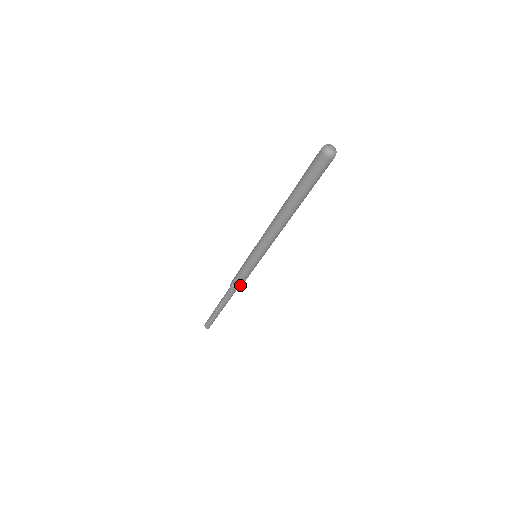
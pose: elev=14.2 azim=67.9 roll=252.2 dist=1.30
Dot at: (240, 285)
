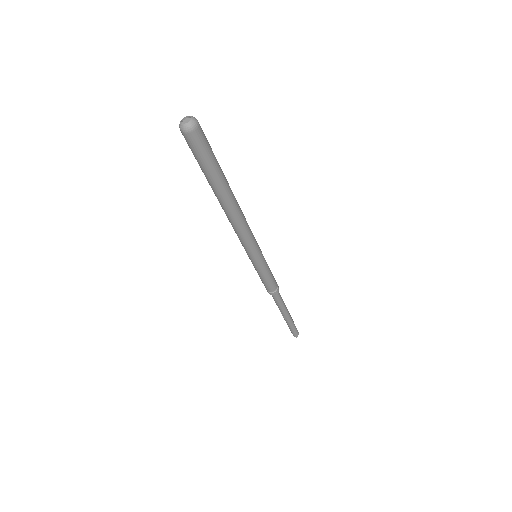
Dot at: (272, 289)
